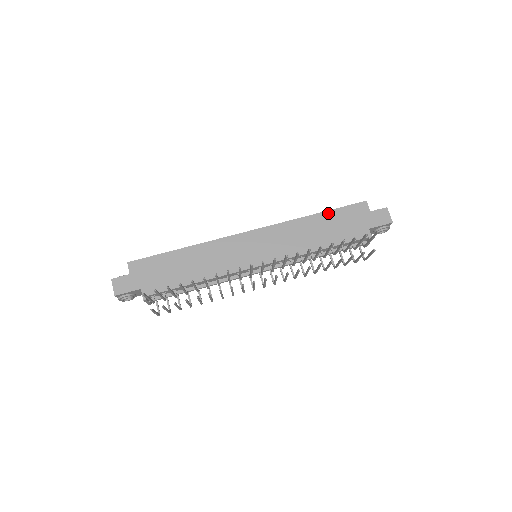
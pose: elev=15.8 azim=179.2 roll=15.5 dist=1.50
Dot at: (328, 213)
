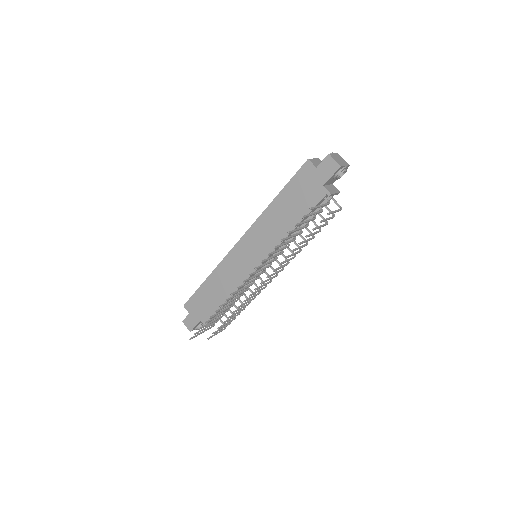
Dot at: (283, 192)
